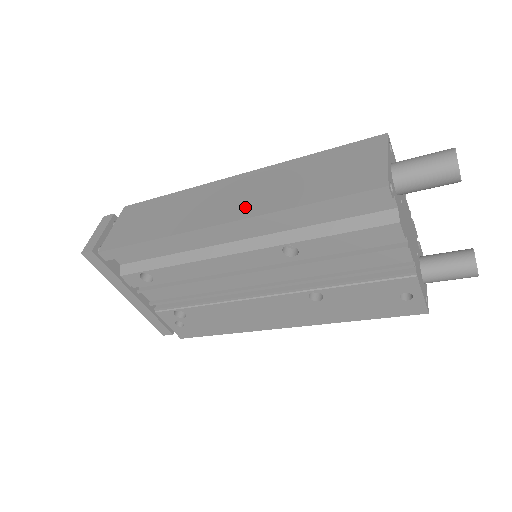
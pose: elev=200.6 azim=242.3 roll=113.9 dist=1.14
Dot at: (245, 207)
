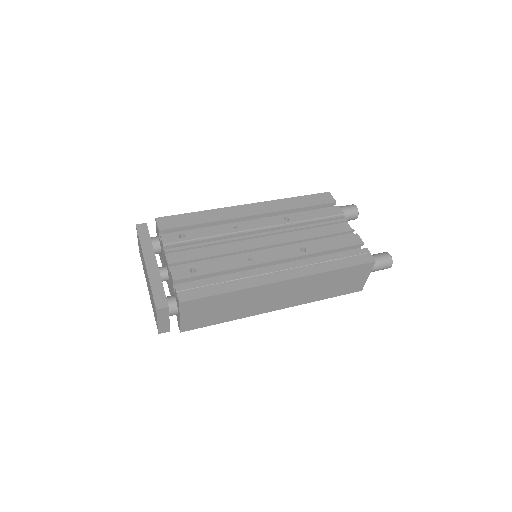
Dot at: (293, 301)
